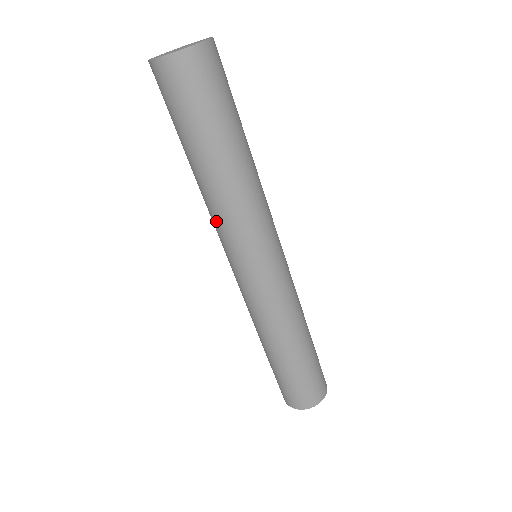
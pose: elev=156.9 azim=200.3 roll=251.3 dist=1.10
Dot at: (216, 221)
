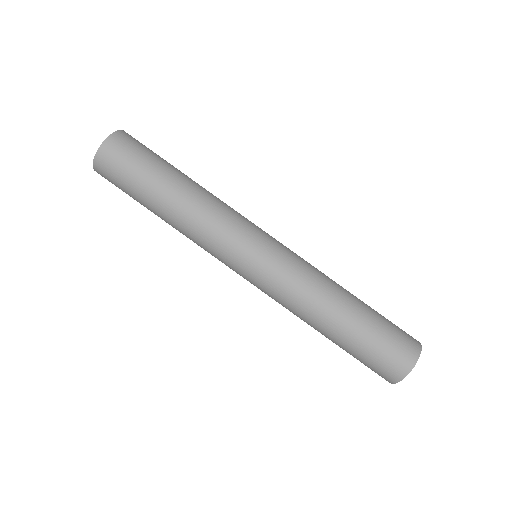
Dot at: (201, 240)
